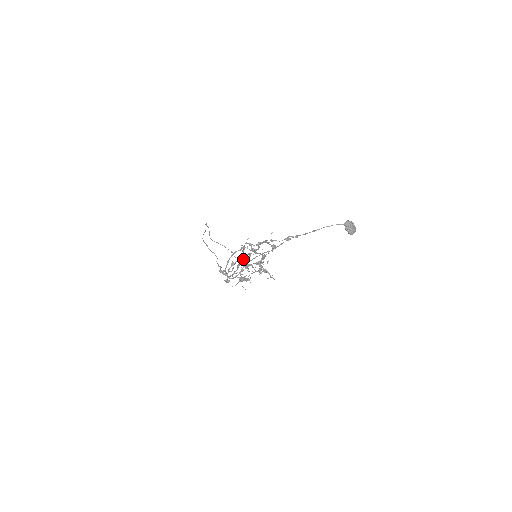
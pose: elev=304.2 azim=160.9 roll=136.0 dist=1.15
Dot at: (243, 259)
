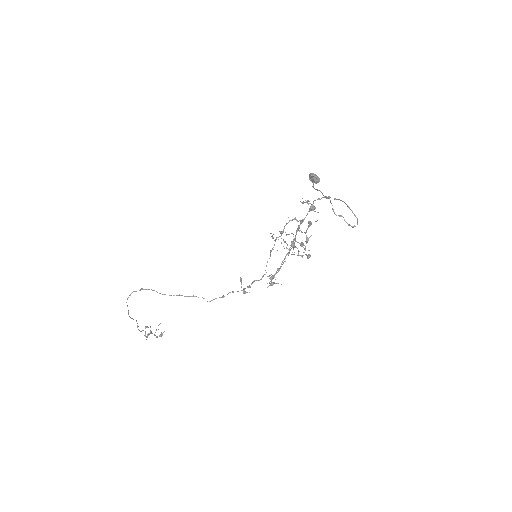
Dot at: (306, 231)
